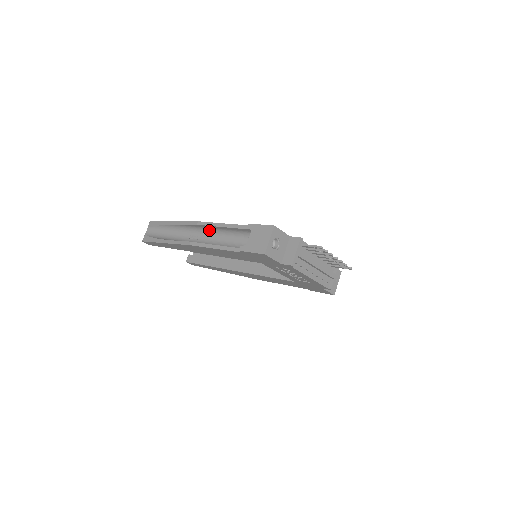
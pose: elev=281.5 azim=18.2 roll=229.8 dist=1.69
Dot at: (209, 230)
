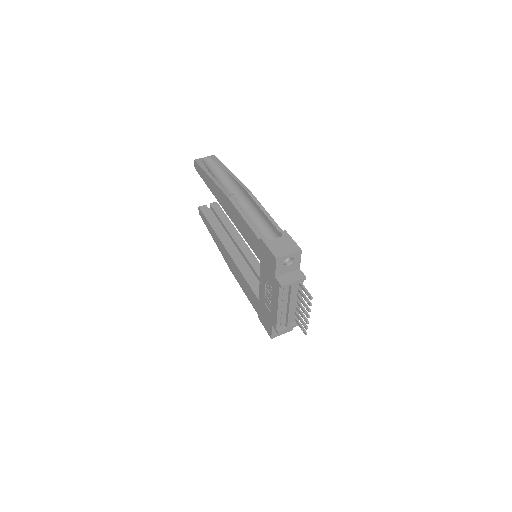
Dot at: (251, 205)
